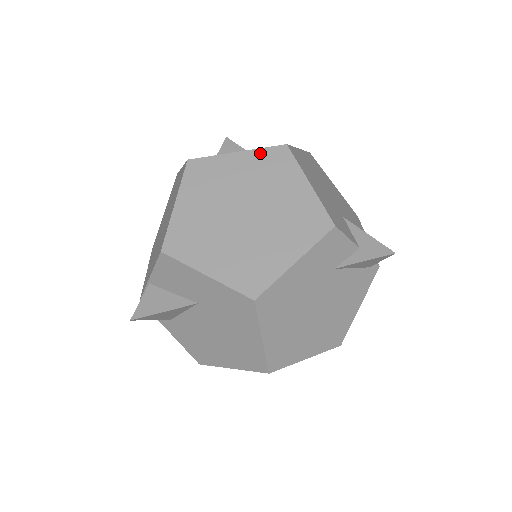
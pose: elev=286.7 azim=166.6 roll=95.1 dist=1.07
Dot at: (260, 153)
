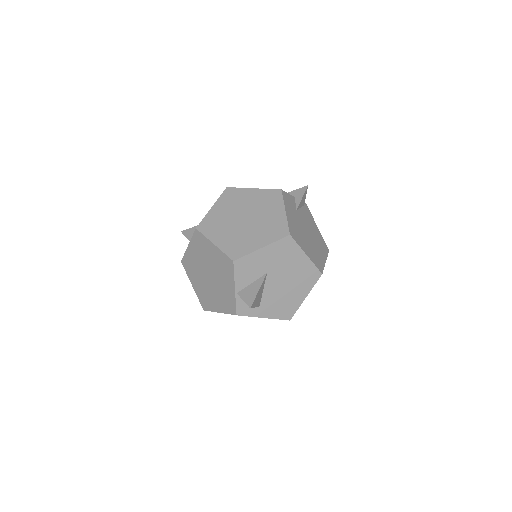
Dot at: (221, 199)
